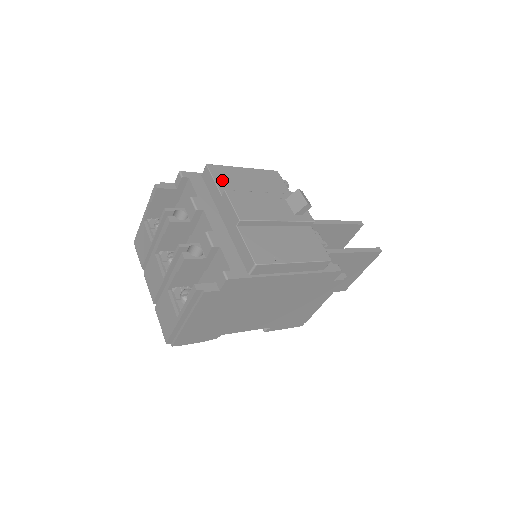
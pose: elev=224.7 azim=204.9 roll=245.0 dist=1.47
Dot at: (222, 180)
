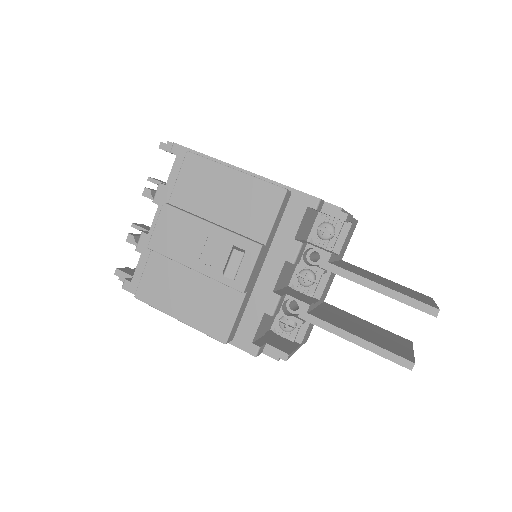
Dot at: (186, 182)
